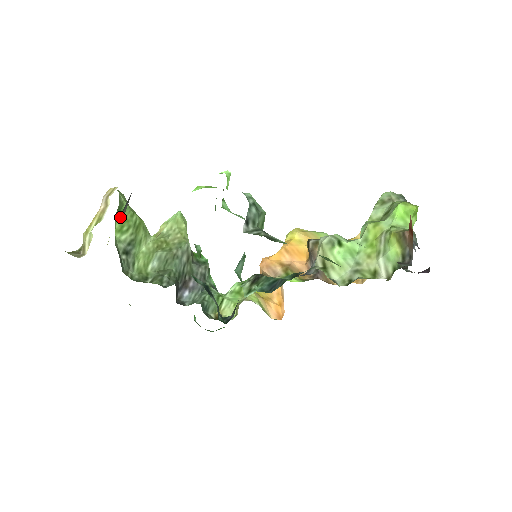
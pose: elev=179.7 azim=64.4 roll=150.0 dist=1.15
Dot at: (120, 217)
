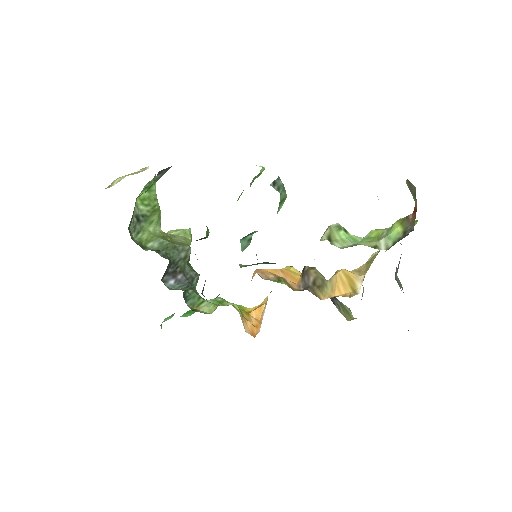
Dot at: (147, 192)
